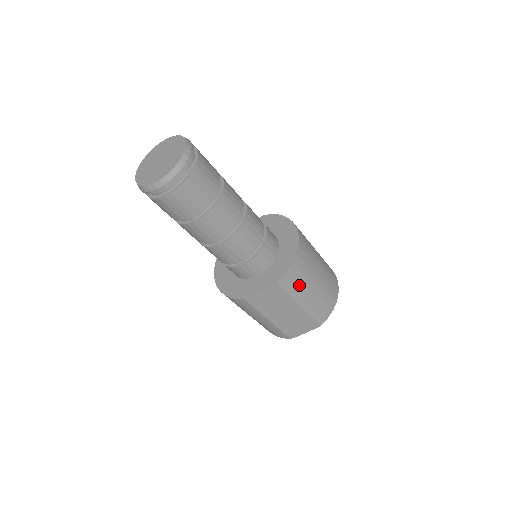
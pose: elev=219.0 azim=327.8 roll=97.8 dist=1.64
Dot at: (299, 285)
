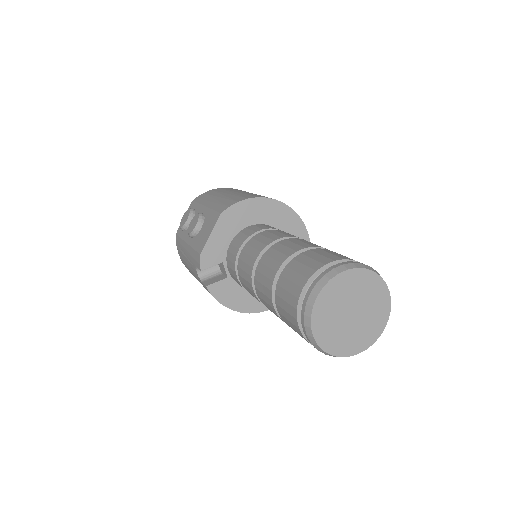
Dot at: occluded
